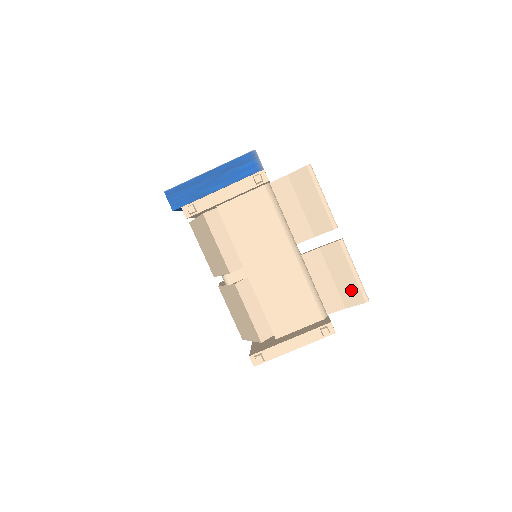
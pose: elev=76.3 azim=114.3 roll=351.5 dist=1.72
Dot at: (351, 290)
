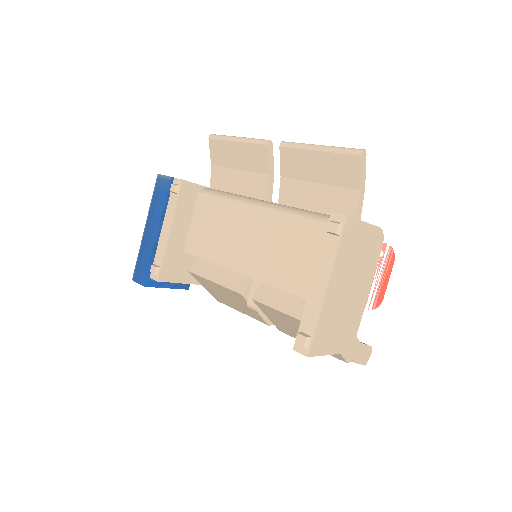
Dot at: (338, 167)
